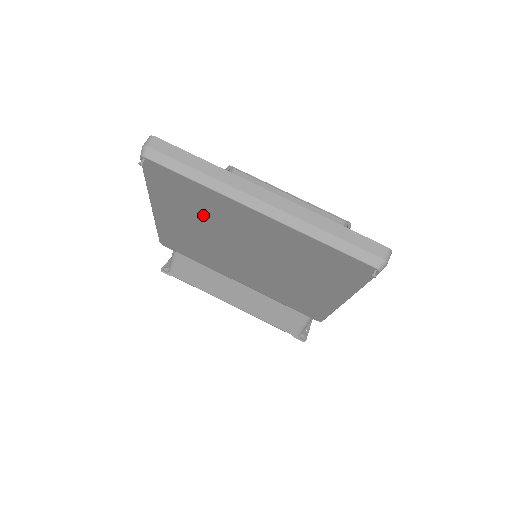
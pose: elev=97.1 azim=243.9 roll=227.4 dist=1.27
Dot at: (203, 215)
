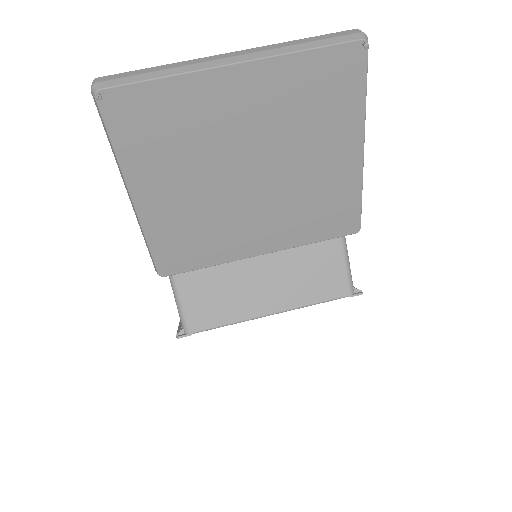
Dot at: (186, 143)
